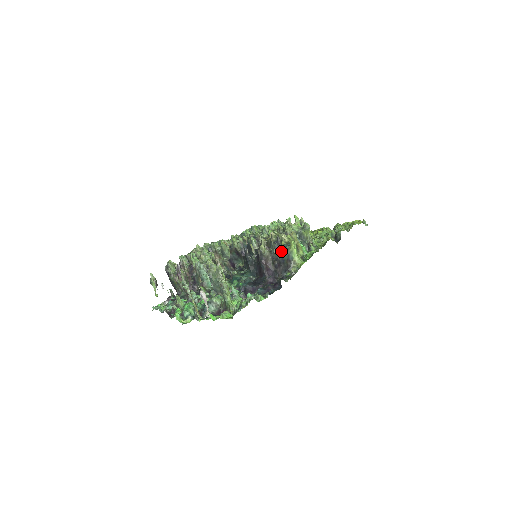
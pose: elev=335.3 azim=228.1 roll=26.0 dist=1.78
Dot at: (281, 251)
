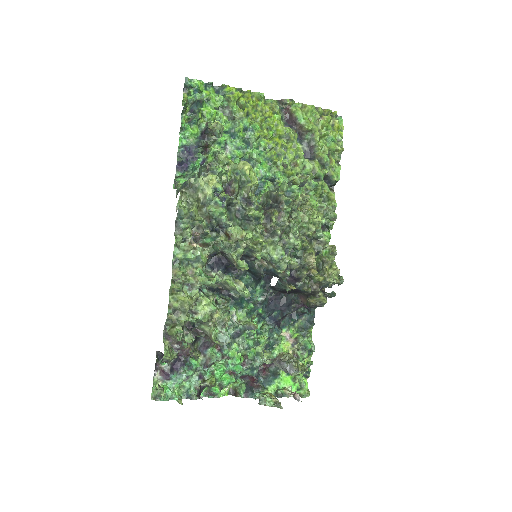
Dot at: occluded
